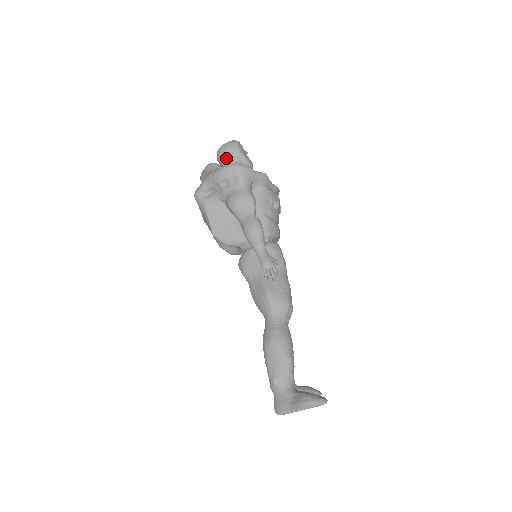
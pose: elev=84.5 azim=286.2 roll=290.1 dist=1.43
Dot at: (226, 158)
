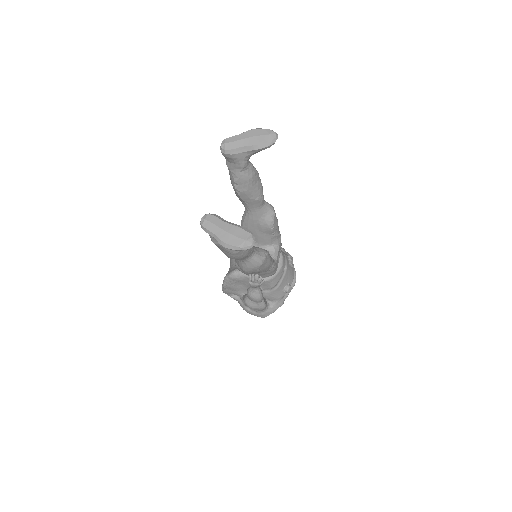
Dot at: occluded
